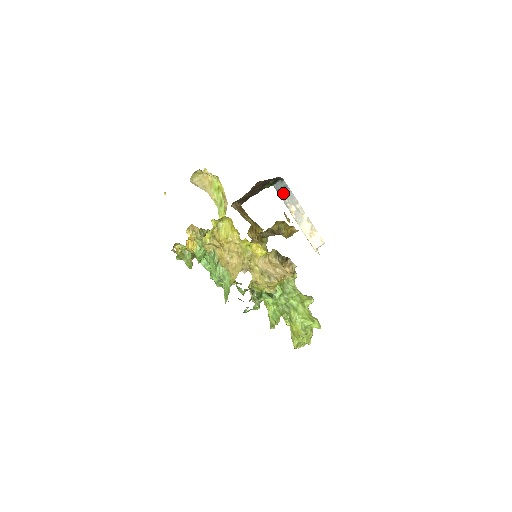
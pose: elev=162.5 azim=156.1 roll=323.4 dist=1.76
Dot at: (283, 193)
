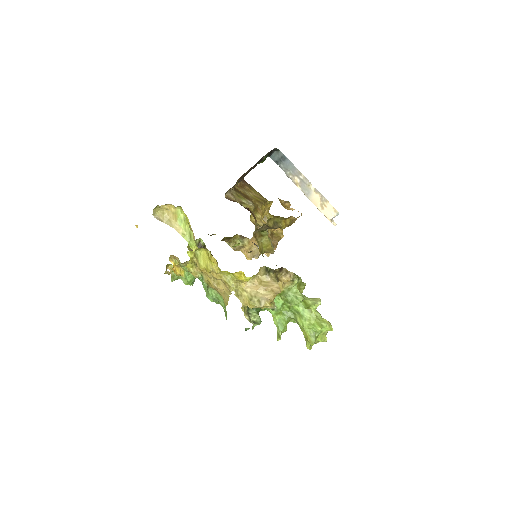
Dot at: (282, 164)
